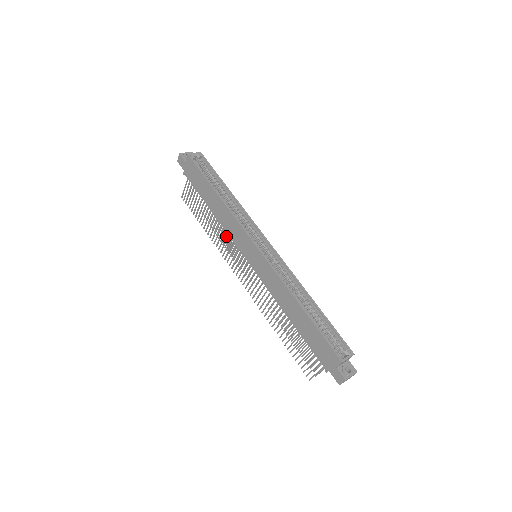
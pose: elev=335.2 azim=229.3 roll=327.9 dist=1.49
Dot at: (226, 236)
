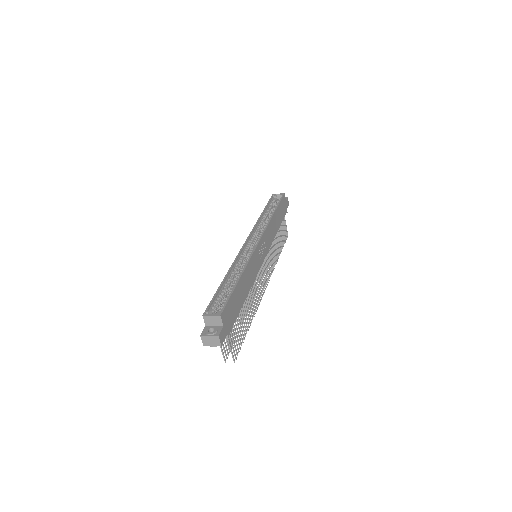
Dot at: (273, 254)
